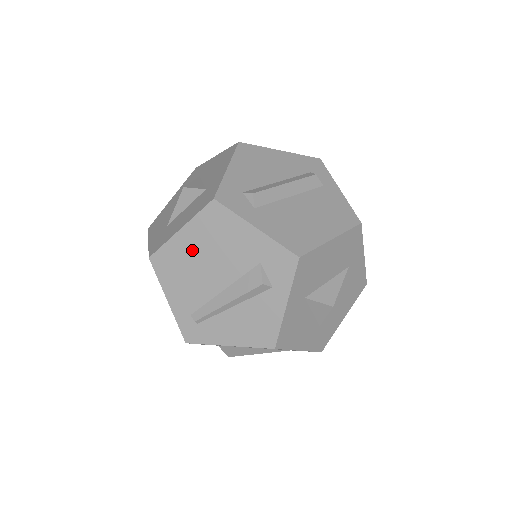
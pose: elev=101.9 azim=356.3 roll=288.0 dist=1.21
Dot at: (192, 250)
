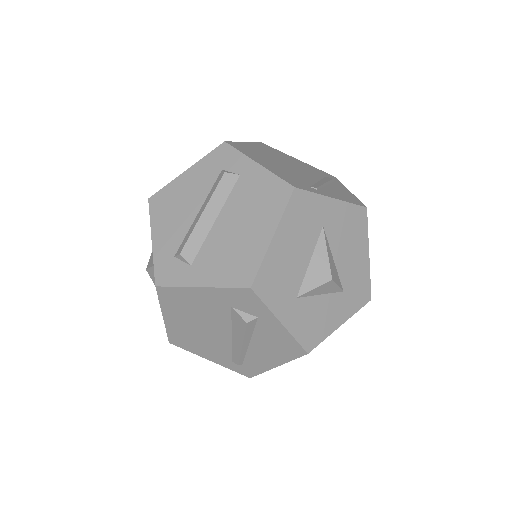
Dot at: (184, 324)
